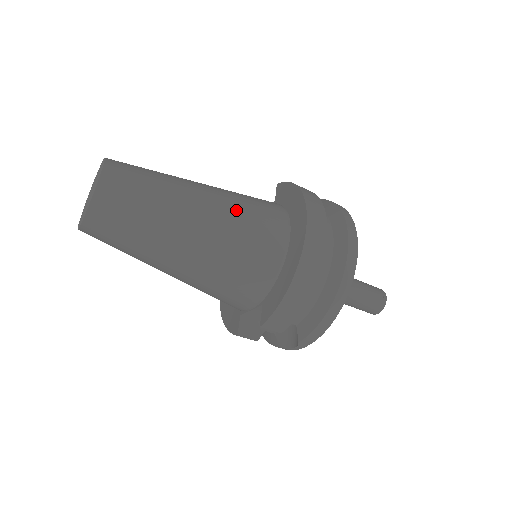
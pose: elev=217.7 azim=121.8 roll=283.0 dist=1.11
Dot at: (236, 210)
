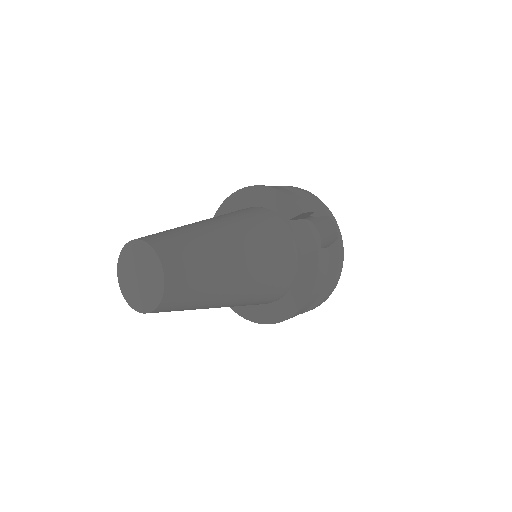
Dot at: (247, 302)
